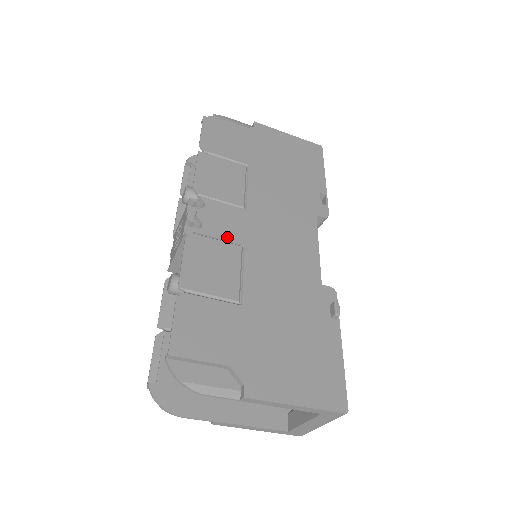
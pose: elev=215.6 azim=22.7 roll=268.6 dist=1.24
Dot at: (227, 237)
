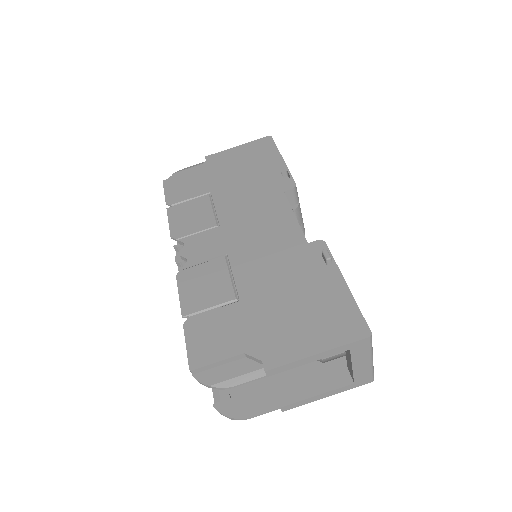
Dot at: (210, 256)
